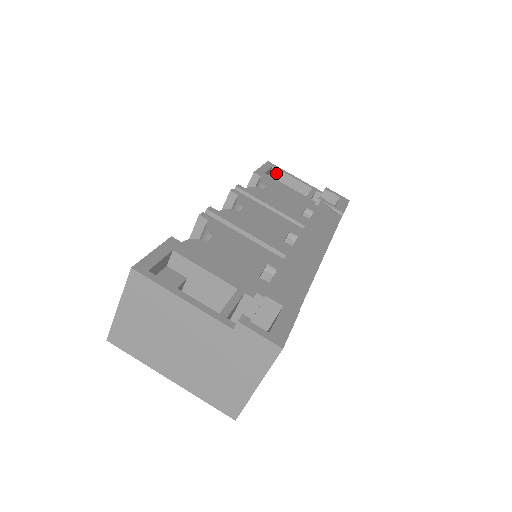
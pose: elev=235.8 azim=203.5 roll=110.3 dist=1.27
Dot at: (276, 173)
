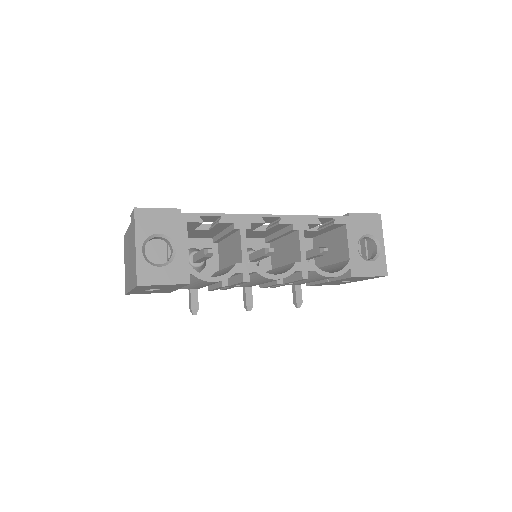
Dot at: occluded
